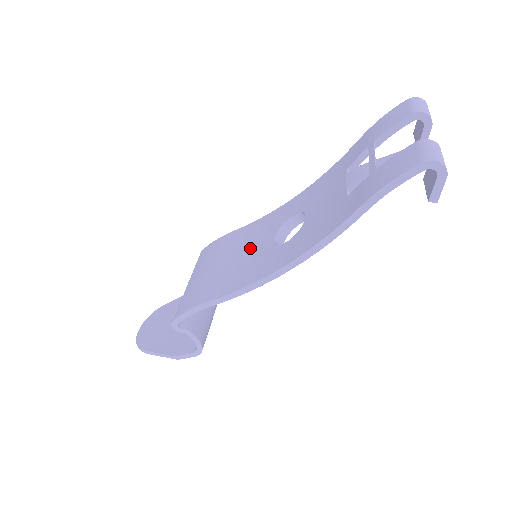
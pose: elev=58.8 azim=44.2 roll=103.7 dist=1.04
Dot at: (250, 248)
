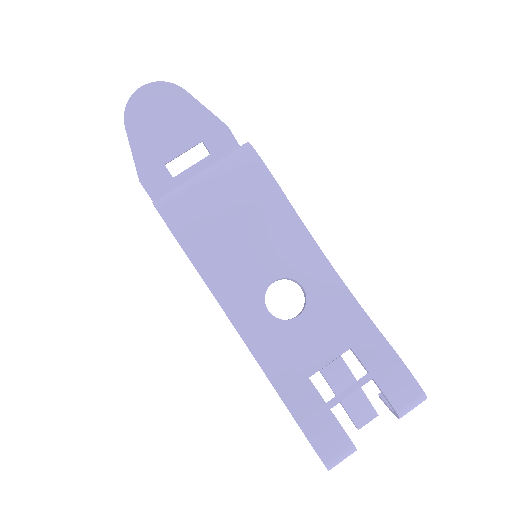
Dot at: (260, 251)
